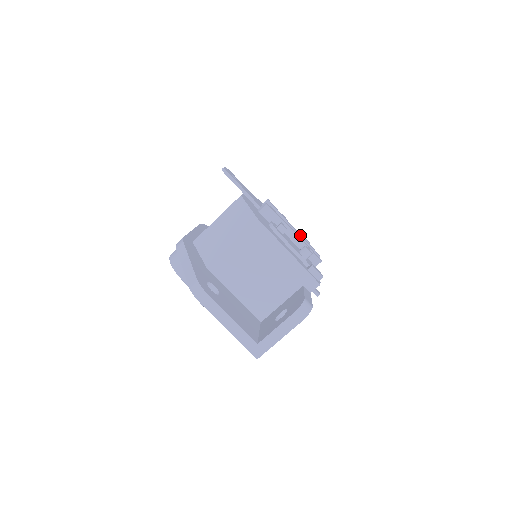
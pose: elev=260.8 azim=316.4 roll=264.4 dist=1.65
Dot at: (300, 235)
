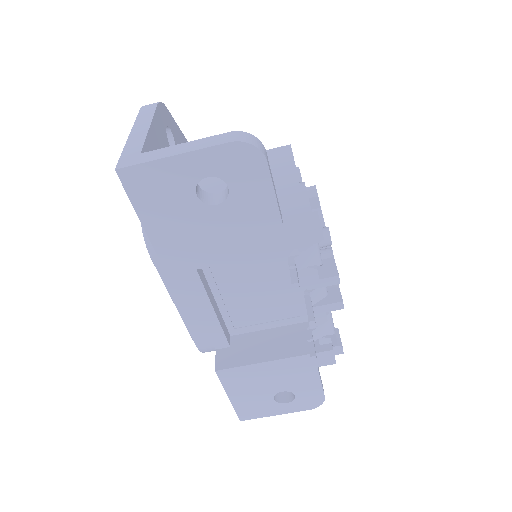
Dot at: occluded
